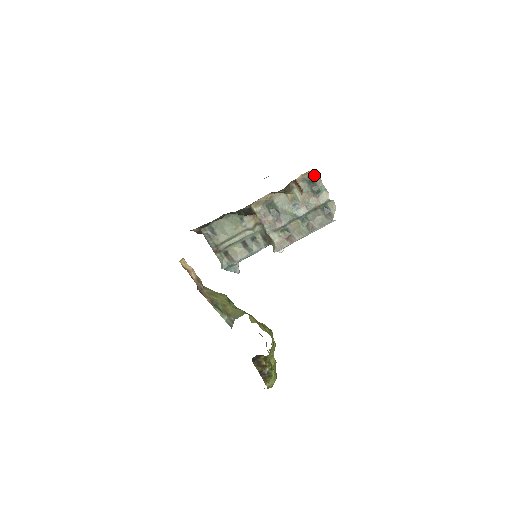
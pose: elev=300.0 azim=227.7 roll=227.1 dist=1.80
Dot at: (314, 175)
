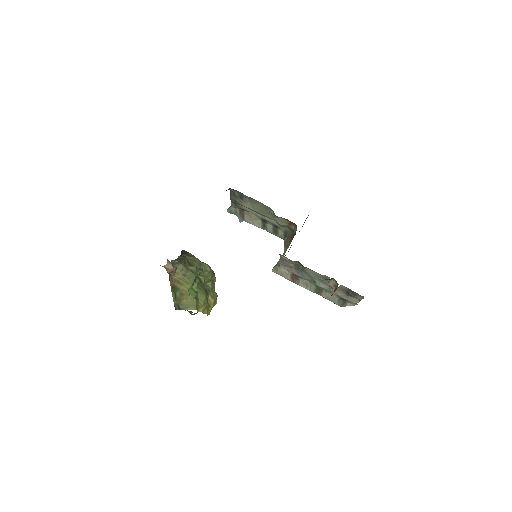
Dot at: (360, 295)
